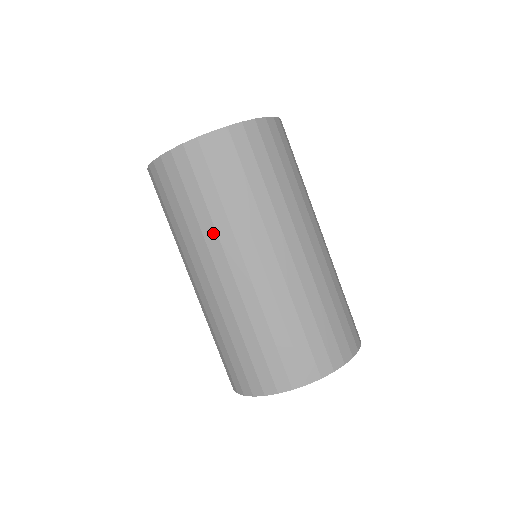
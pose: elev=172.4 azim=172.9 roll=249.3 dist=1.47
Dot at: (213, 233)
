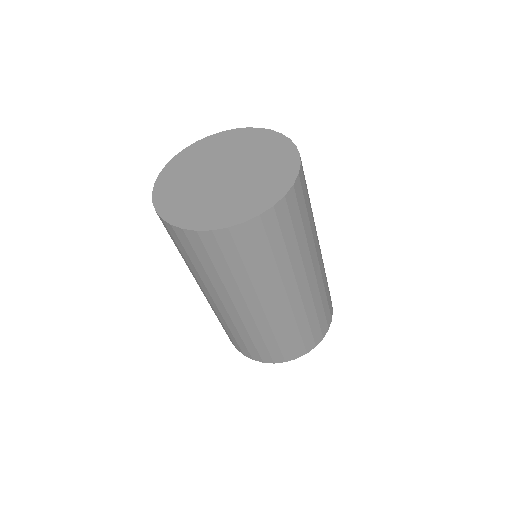
Dot at: (222, 287)
